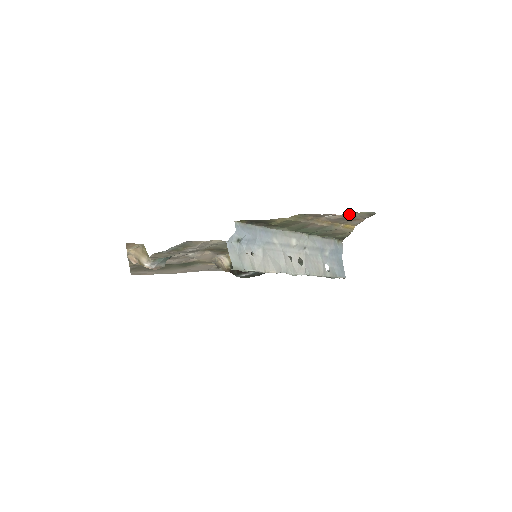
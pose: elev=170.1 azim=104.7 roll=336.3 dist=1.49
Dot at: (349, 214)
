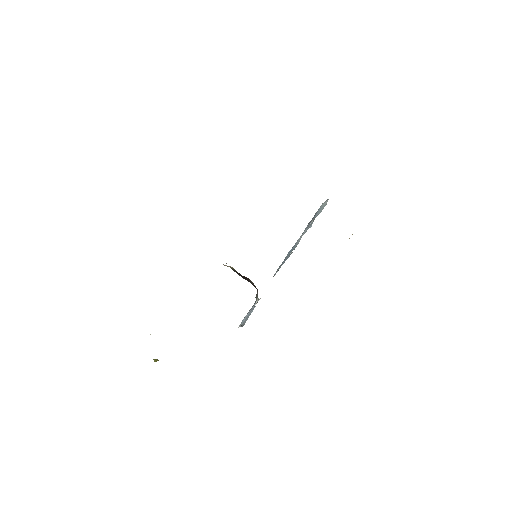
Dot at: occluded
